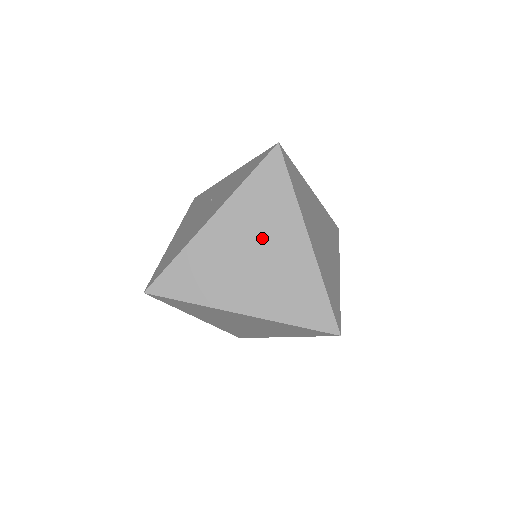
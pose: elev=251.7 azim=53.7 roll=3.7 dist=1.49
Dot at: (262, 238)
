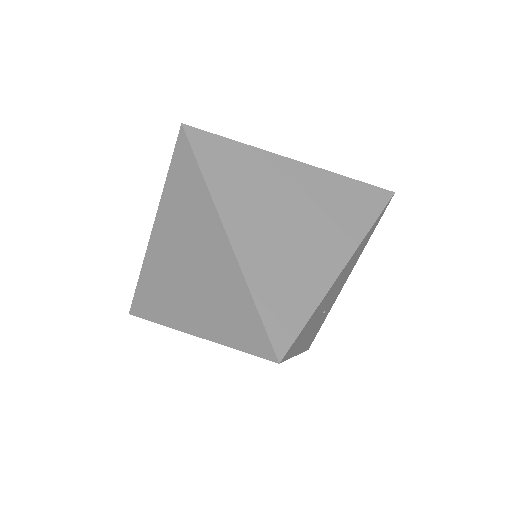
Dot at: (189, 243)
